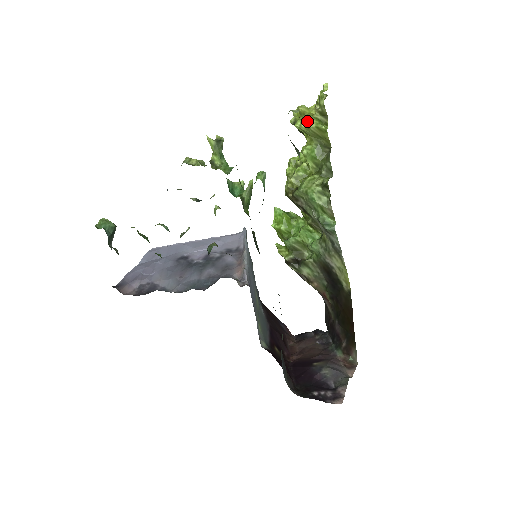
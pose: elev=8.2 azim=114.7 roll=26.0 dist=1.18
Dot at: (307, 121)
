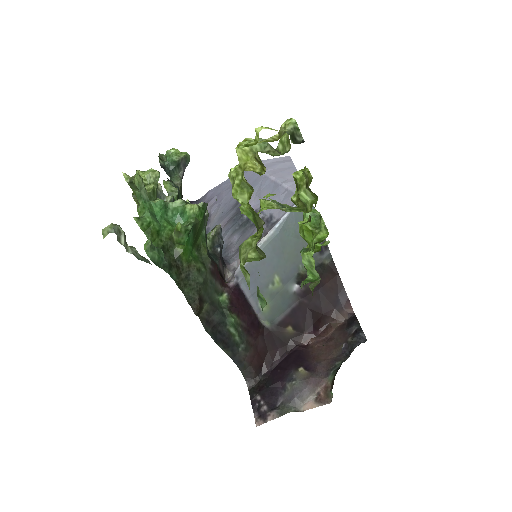
Dot at: (233, 178)
